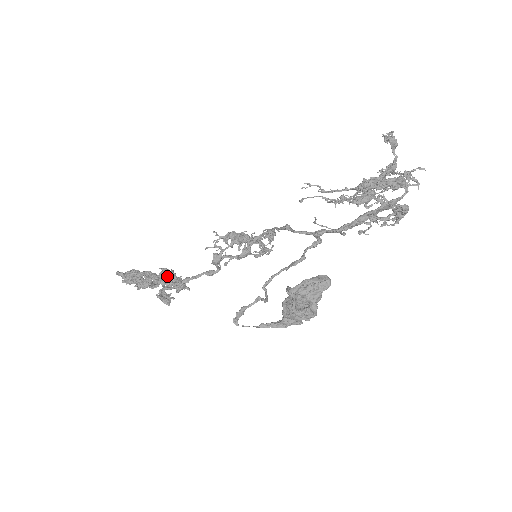
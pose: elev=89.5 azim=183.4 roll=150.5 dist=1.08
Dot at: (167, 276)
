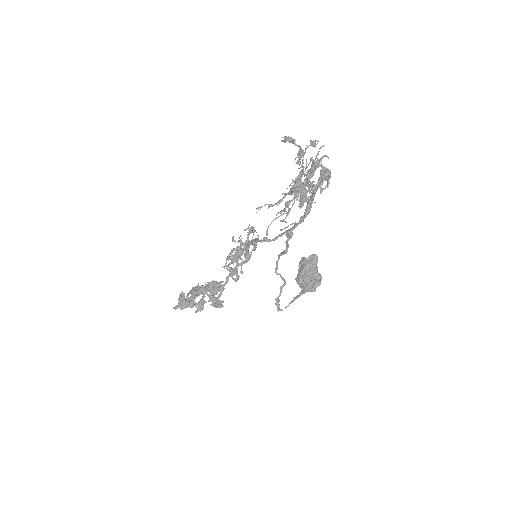
Dot at: occluded
